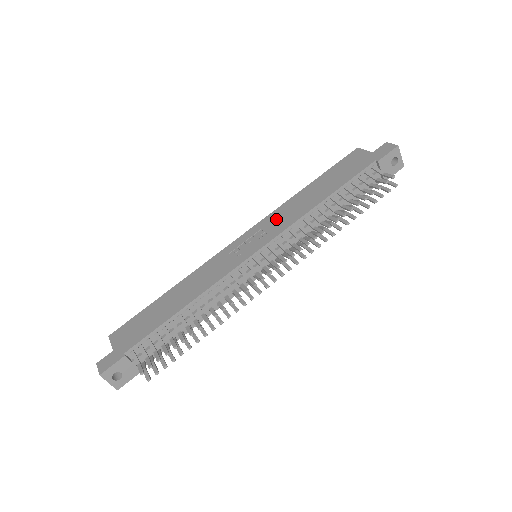
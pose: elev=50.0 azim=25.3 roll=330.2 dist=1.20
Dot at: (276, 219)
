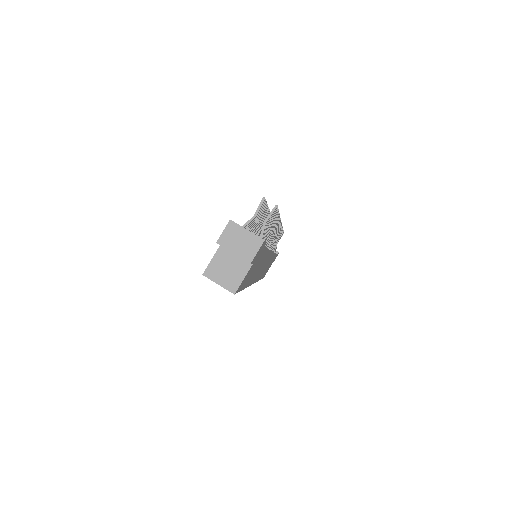
Dot at: occluded
